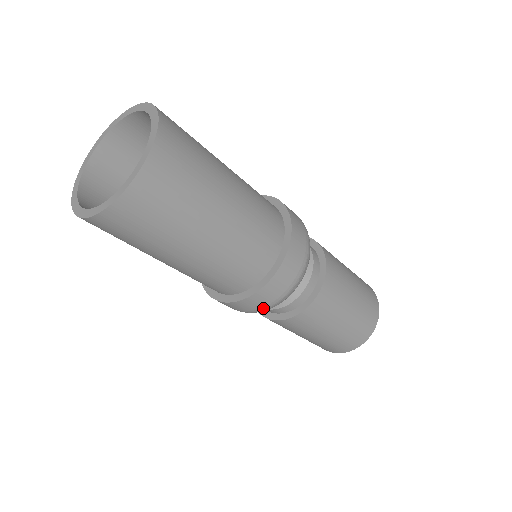
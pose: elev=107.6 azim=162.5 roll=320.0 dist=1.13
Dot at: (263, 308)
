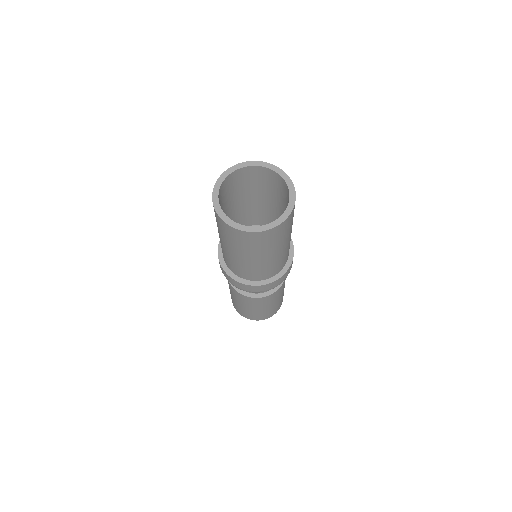
Dot at: (240, 289)
